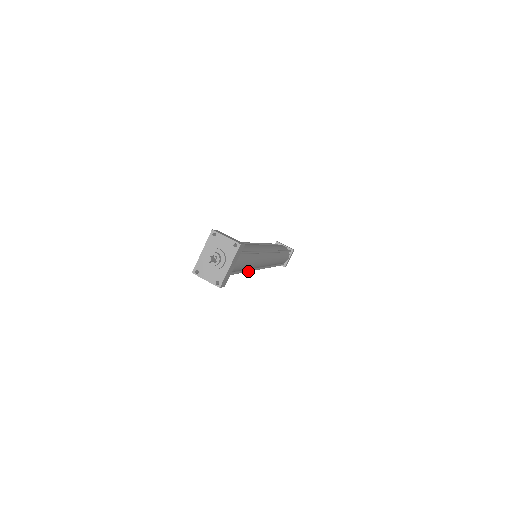
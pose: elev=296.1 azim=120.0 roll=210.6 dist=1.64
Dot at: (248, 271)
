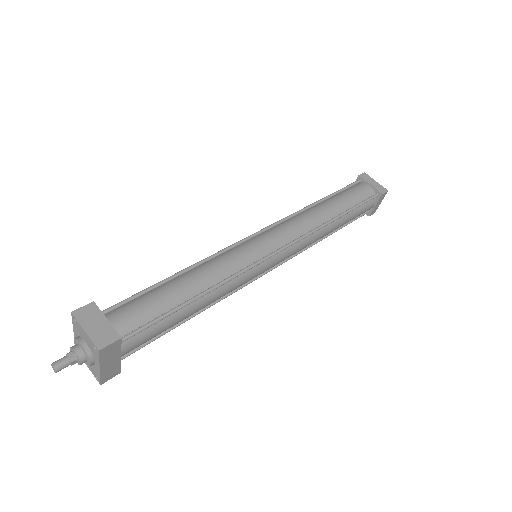
Dot at: (209, 307)
